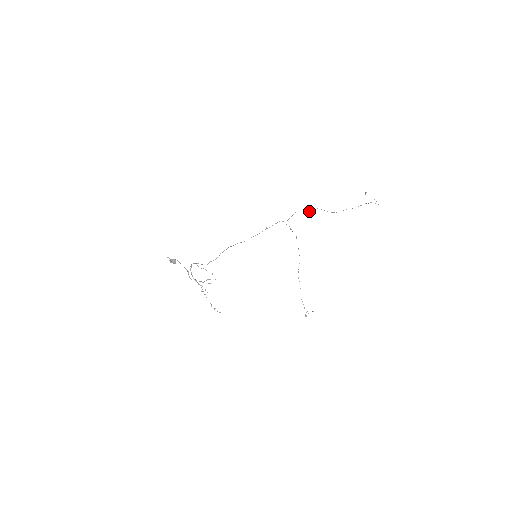
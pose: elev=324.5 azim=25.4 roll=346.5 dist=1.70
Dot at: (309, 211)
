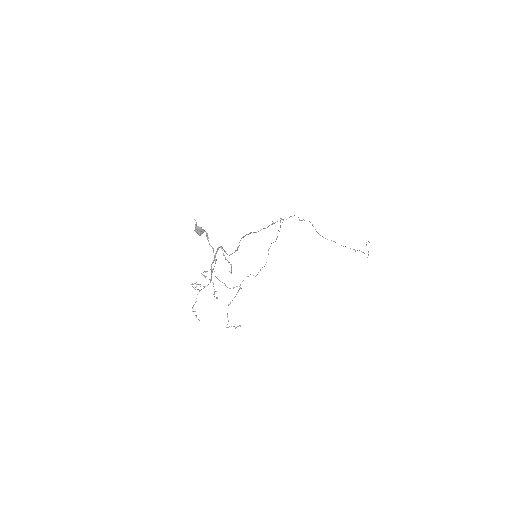
Dot at: occluded
